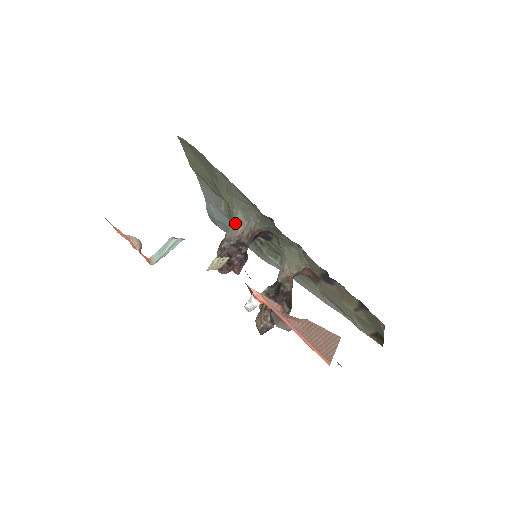
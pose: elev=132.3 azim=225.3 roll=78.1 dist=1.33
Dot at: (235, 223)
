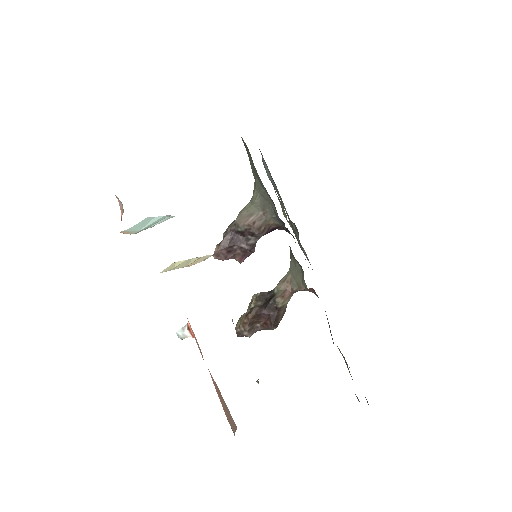
Dot at: (250, 208)
